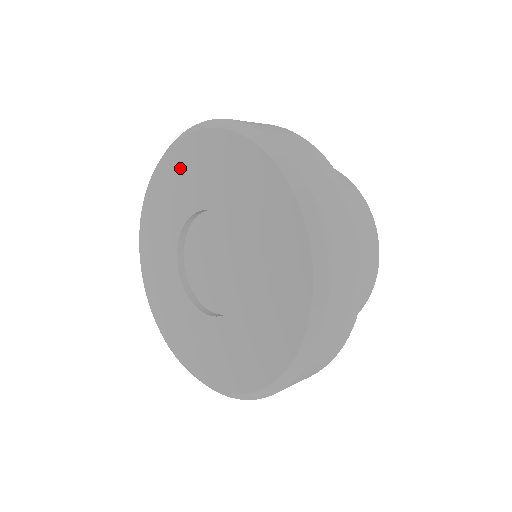
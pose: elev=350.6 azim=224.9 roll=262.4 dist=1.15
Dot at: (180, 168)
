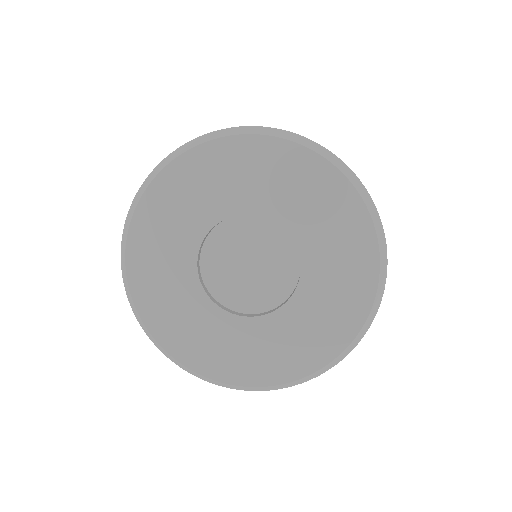
Dot at: (183, 187)
